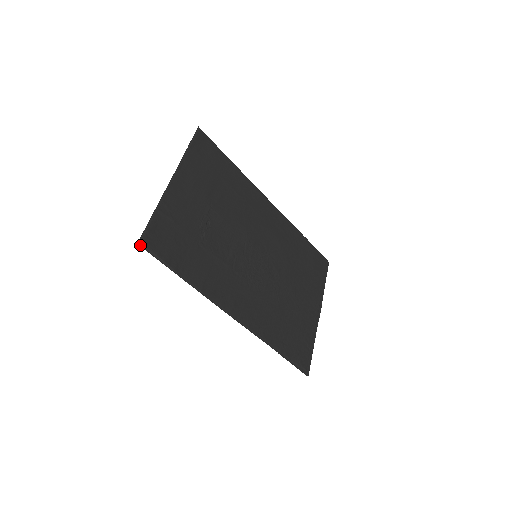
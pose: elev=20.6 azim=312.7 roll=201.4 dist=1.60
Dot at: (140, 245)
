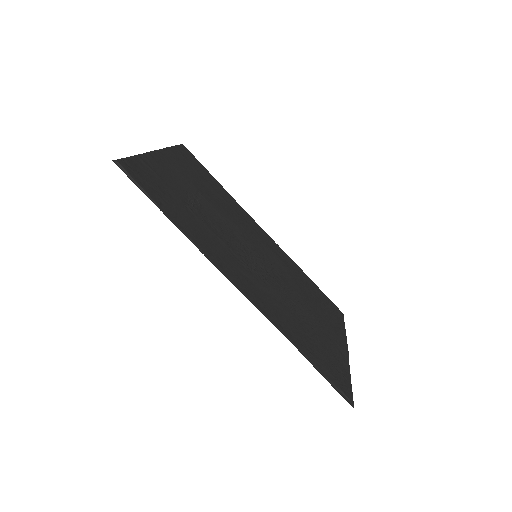
Dot at: (116, 164)
